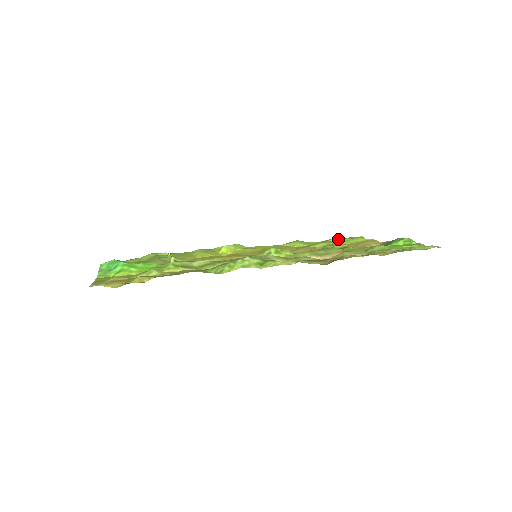
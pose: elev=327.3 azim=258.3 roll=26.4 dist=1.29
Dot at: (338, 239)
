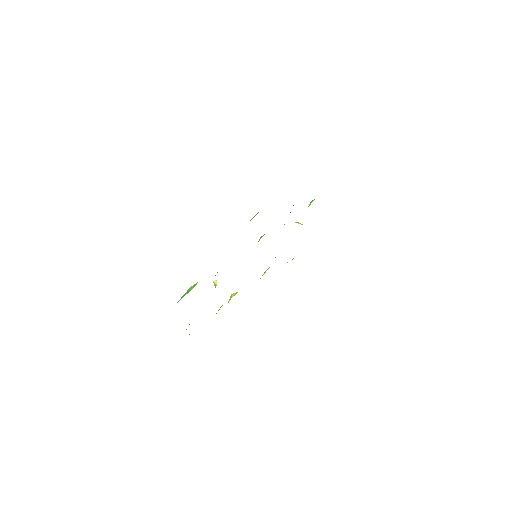
Dot at: occluded
